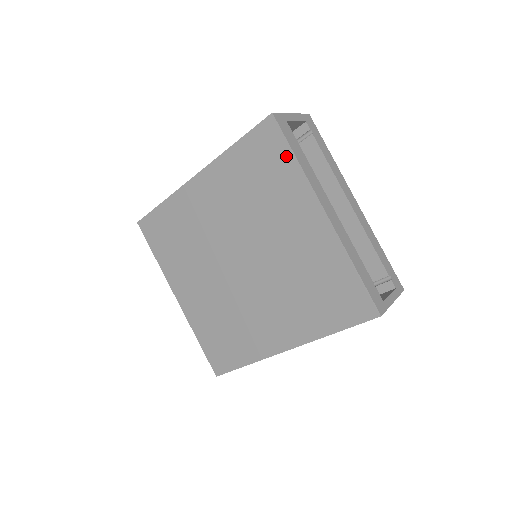
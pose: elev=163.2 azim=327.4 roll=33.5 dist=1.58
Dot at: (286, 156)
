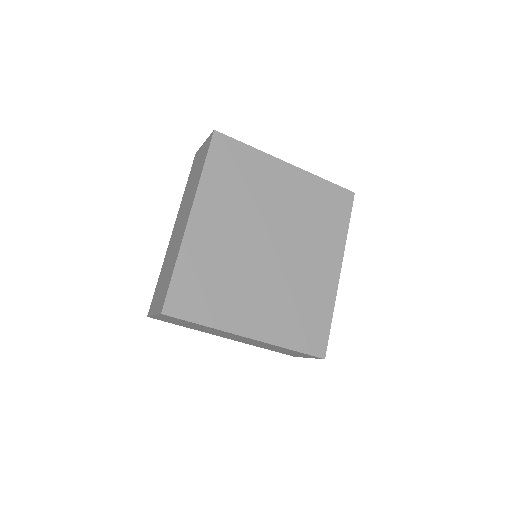
Dot at: (243, 149)
